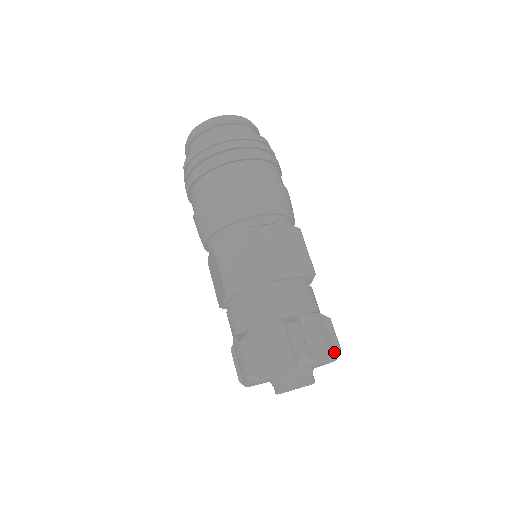
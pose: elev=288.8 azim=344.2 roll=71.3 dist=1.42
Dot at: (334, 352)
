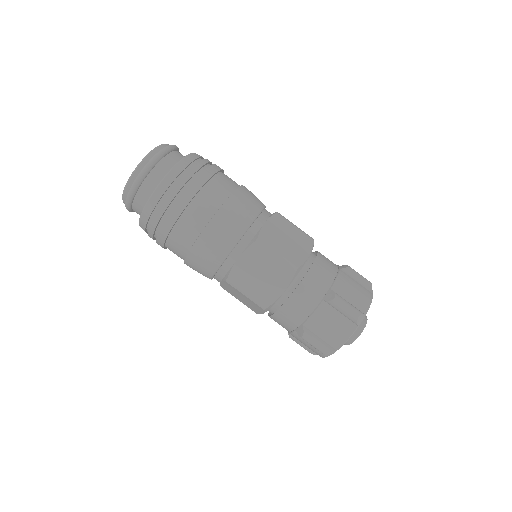
Dot at: (369, 290)
